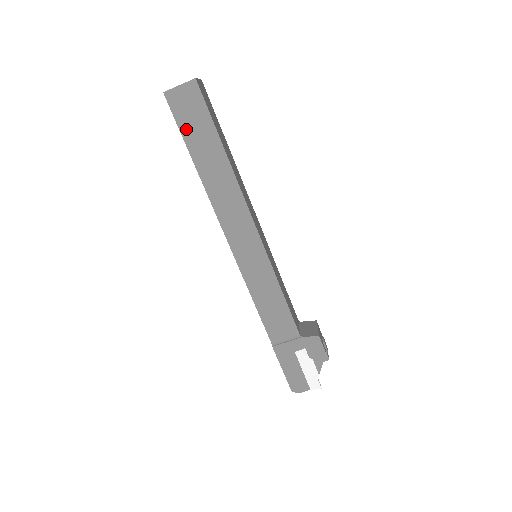
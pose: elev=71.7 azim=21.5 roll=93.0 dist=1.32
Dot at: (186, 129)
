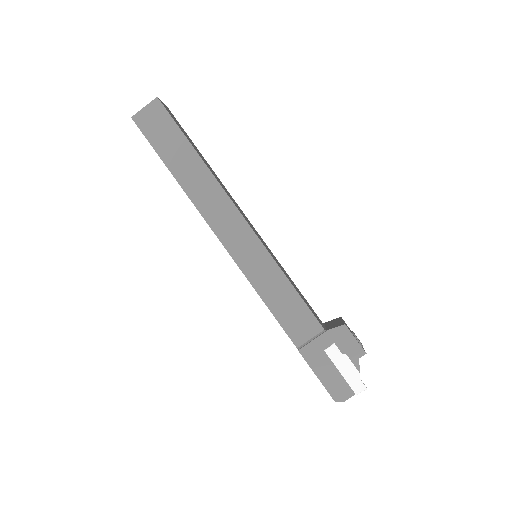
Dot at: (158, 144)
